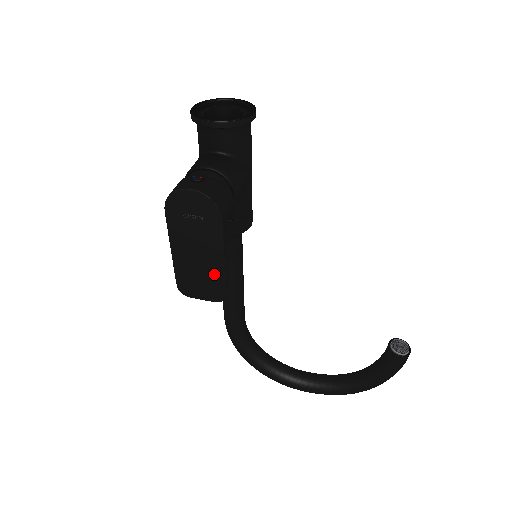
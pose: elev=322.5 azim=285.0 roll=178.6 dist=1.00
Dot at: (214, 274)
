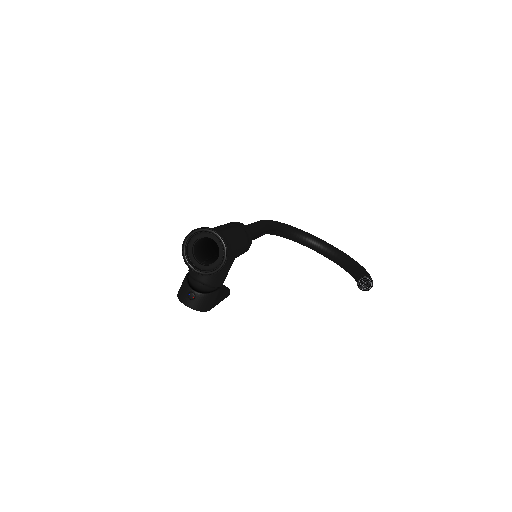
Dot at: occluded
